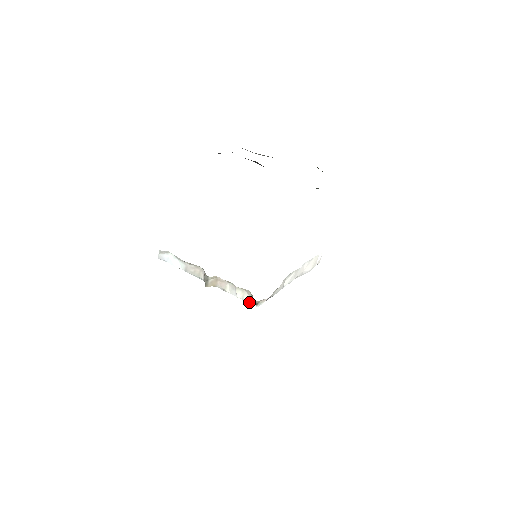
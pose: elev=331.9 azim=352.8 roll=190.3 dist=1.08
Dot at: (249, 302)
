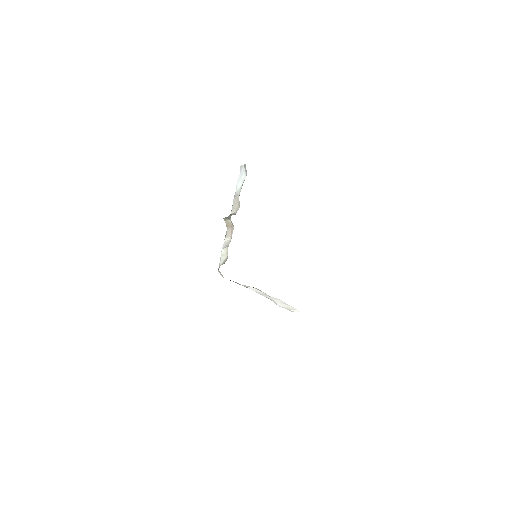
Dot at: (220, 262)
